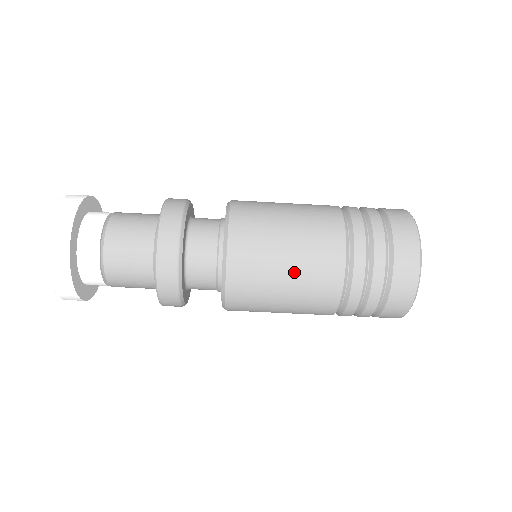
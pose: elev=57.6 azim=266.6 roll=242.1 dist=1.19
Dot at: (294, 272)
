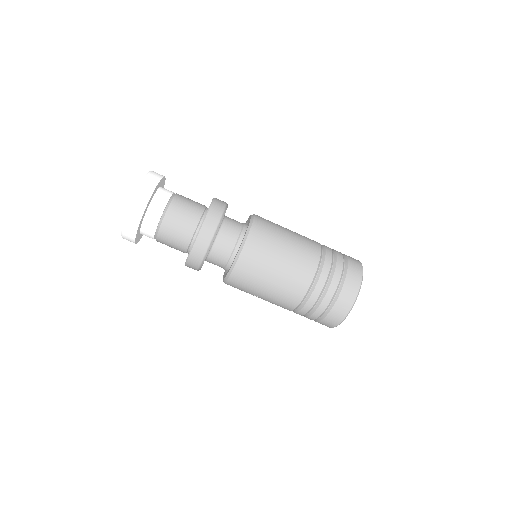
Dot at: (290, 246)
